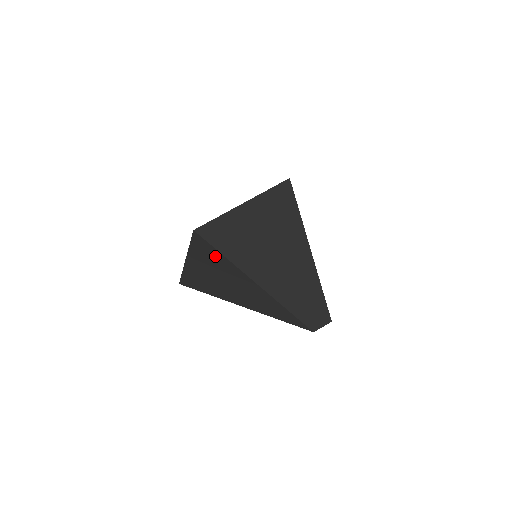
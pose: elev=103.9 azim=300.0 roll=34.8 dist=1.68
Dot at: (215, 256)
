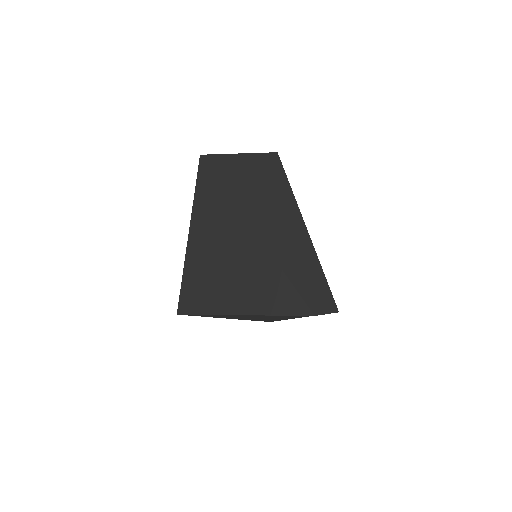
Dot at: (213, 190)
